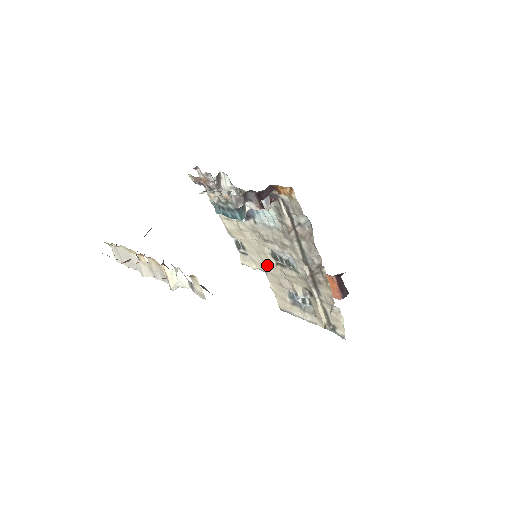
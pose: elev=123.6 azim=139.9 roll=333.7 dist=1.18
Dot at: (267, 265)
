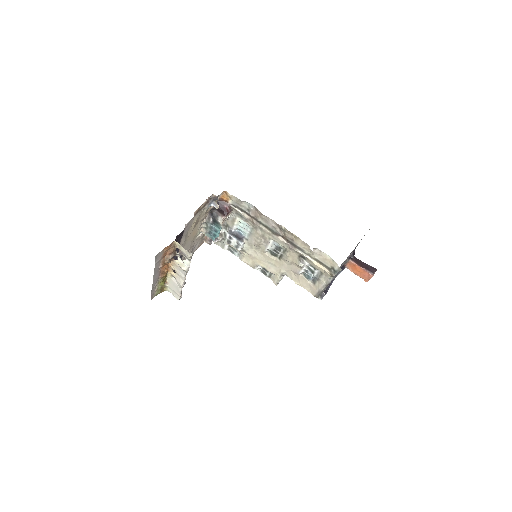
Dot at: (279, 266)
